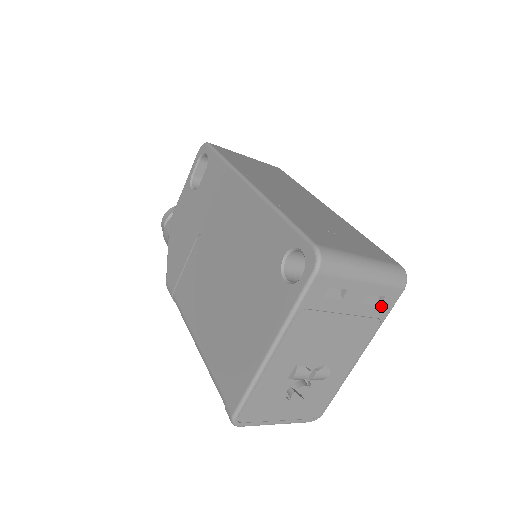
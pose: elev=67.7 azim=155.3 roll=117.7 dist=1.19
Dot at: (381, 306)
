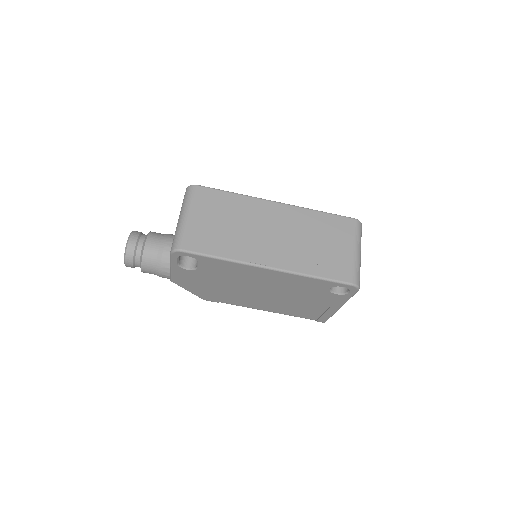
Dot at: occluded
